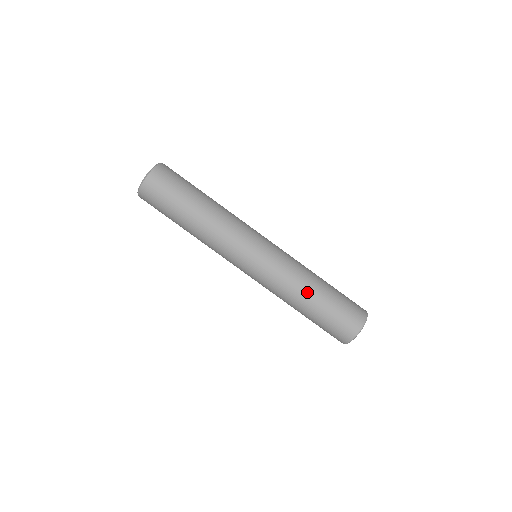
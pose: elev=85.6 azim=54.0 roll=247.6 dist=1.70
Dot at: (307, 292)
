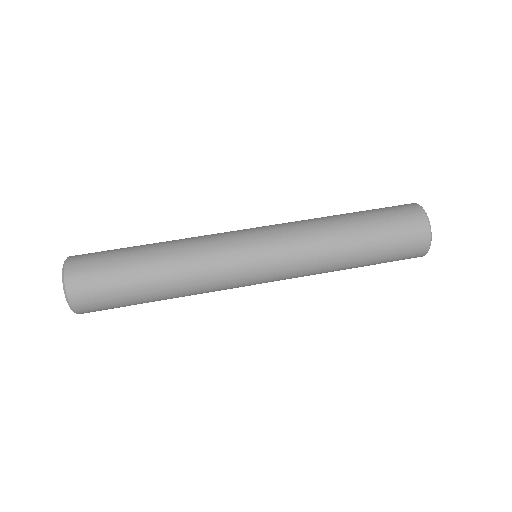
Dot at: occluded
